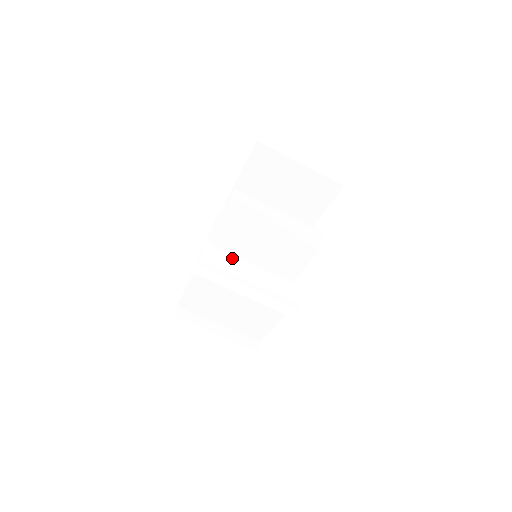
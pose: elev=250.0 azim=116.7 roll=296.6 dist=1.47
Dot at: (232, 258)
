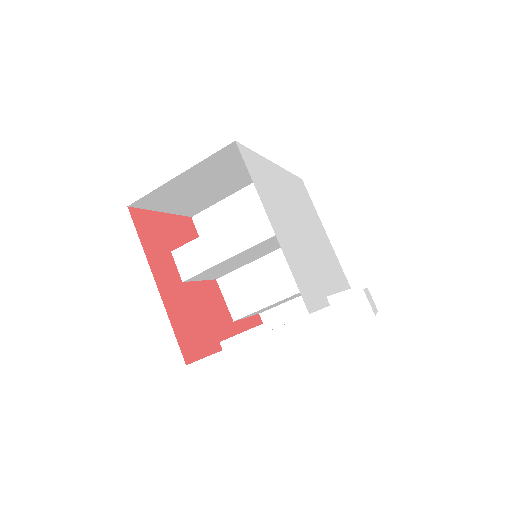
Dot at: (244, 271)
